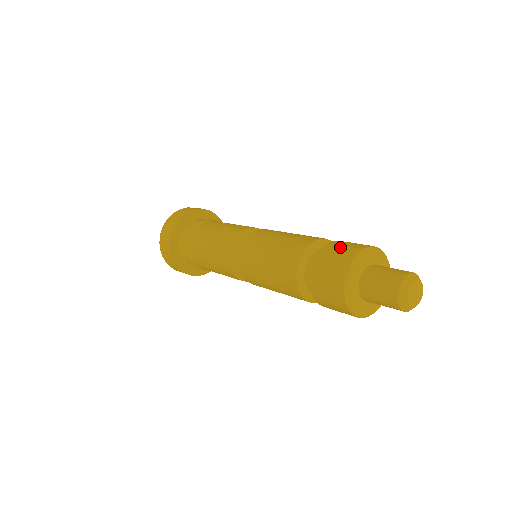
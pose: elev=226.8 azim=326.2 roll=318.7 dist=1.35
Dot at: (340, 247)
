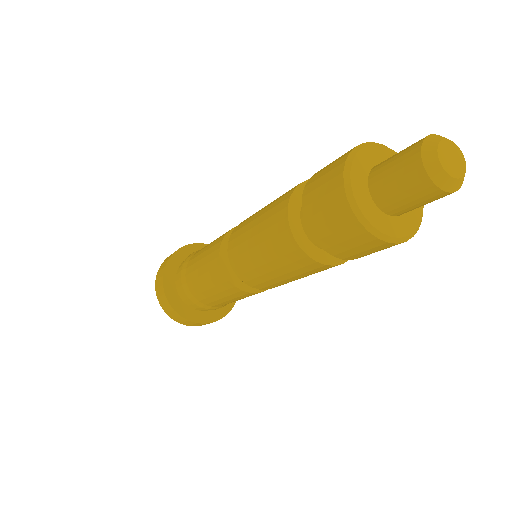
Dot at: (324, 171)
